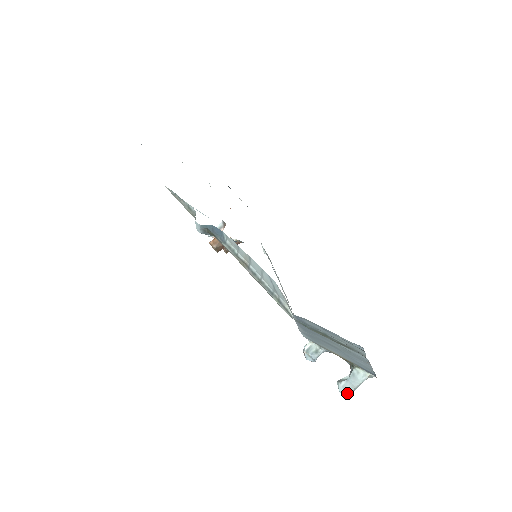
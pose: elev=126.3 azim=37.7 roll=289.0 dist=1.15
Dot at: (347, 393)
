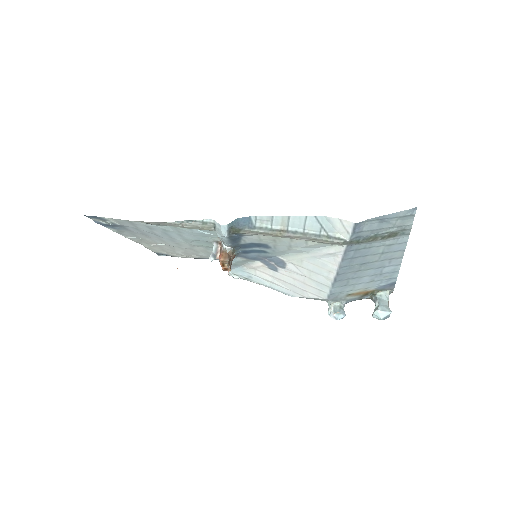
Dot at: (388, 312)
